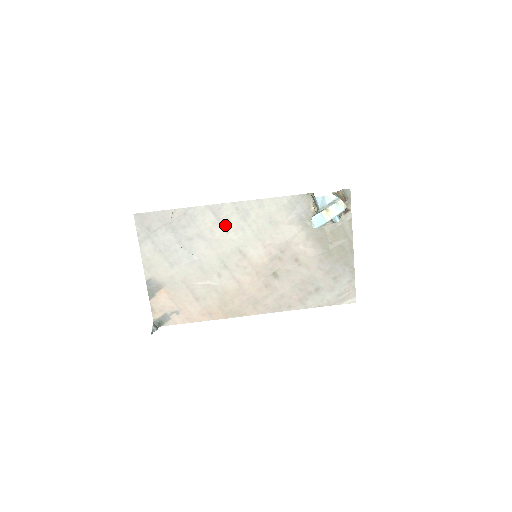
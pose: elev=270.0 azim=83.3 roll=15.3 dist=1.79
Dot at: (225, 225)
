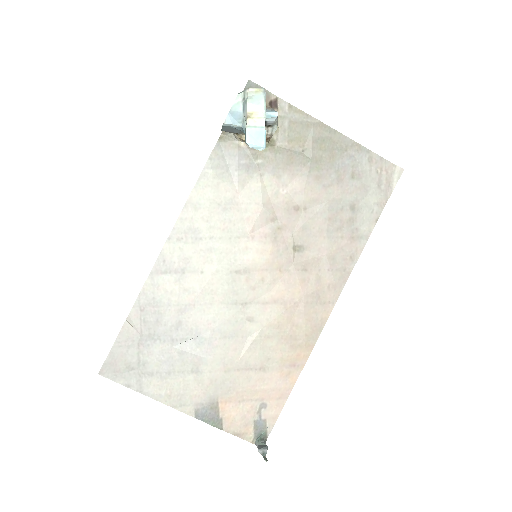
Dot at: (190, 269)
